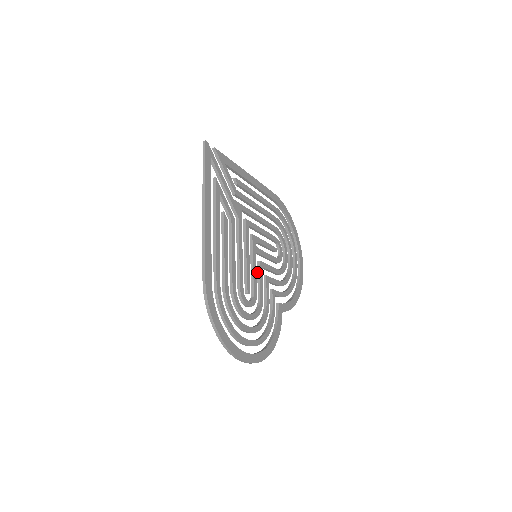
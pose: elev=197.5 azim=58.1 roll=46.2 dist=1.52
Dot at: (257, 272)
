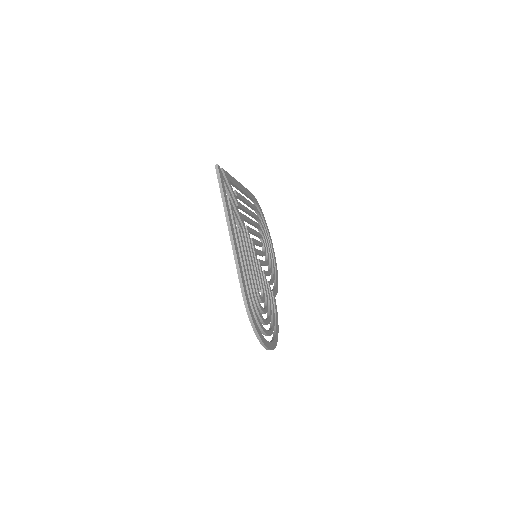
Dot at: occluded
